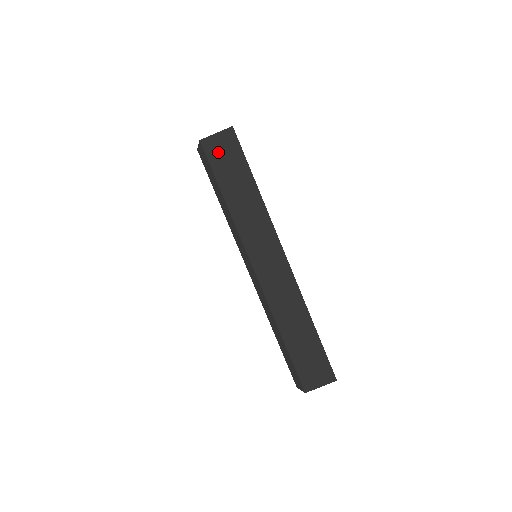
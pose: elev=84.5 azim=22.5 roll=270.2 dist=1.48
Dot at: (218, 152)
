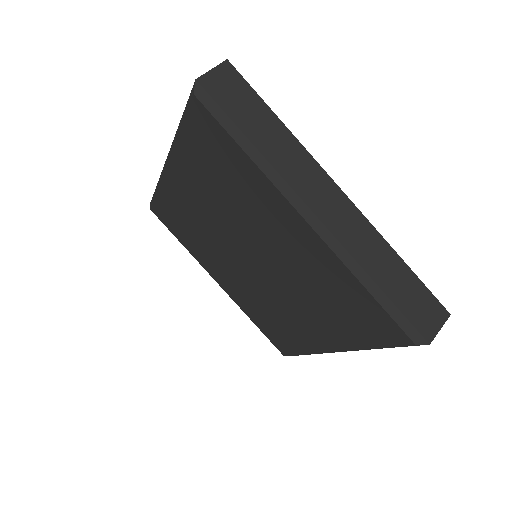
Dot at: (222, 89)
